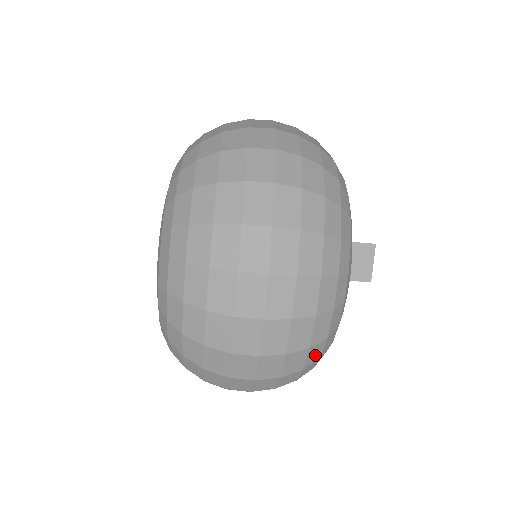
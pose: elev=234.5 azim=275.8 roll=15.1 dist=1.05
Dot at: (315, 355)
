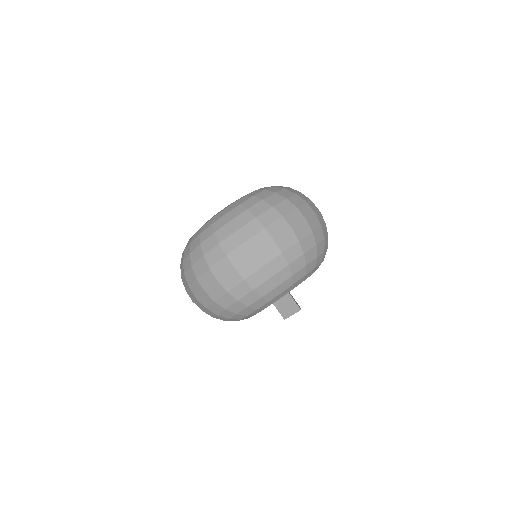
Dot at: (319, 249)
